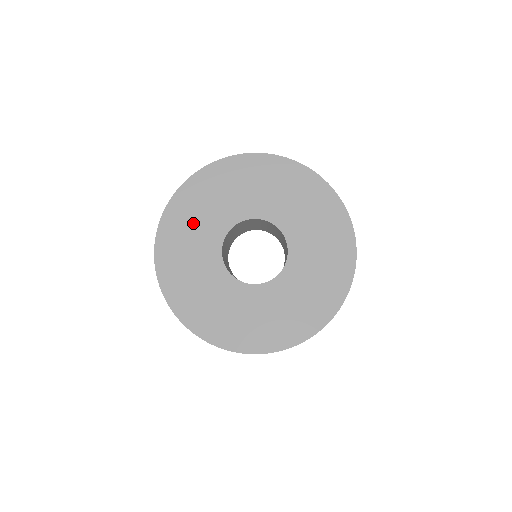
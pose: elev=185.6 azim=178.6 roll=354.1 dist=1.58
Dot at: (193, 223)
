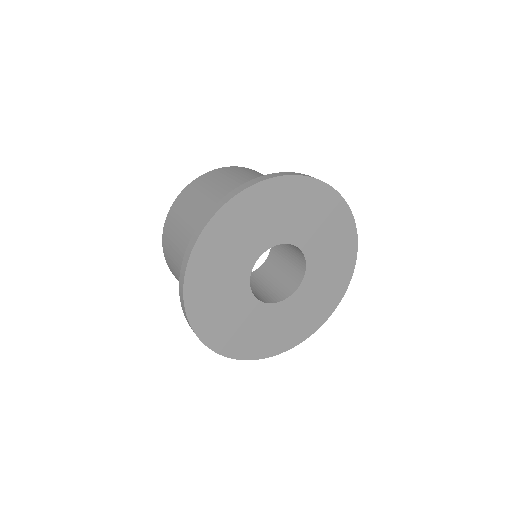
Dot at: (250, 224)
